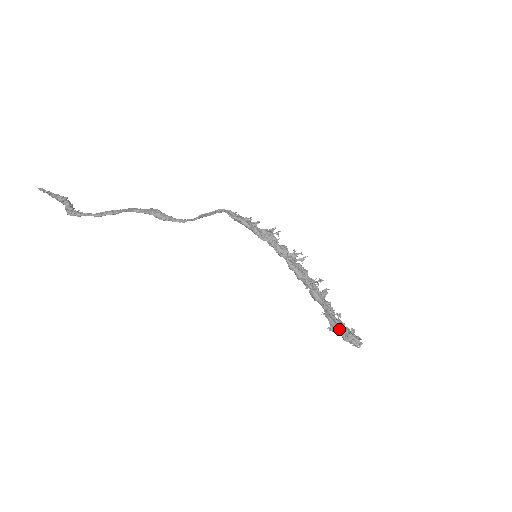
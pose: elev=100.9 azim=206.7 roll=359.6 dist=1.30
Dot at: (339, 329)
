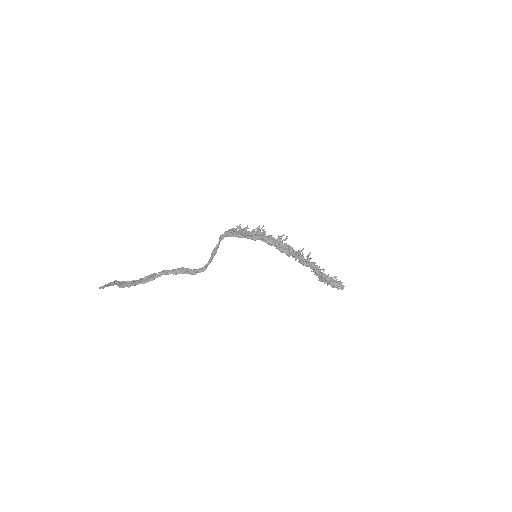
Dot at: (327, 282)
